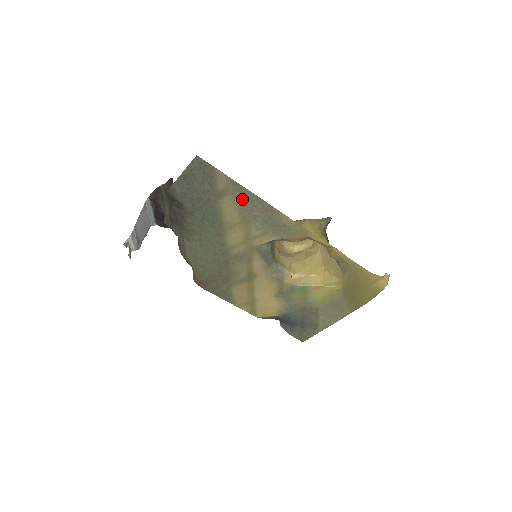
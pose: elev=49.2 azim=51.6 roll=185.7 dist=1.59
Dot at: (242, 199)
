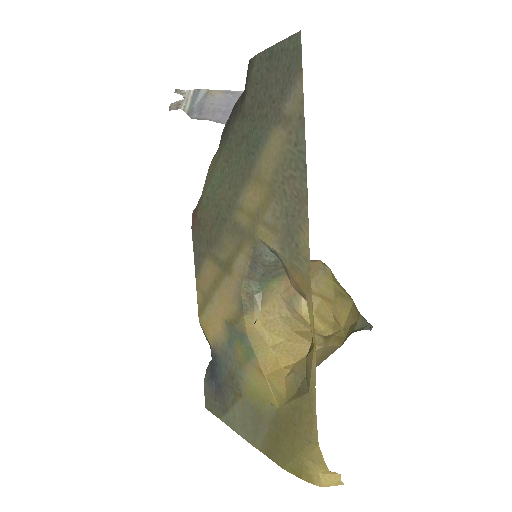
Dot at: (292, 152)
